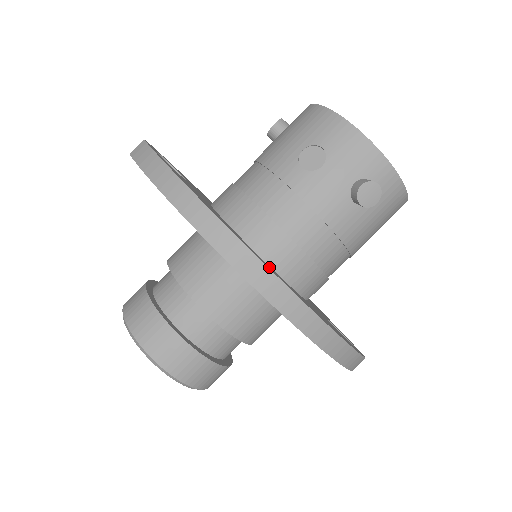
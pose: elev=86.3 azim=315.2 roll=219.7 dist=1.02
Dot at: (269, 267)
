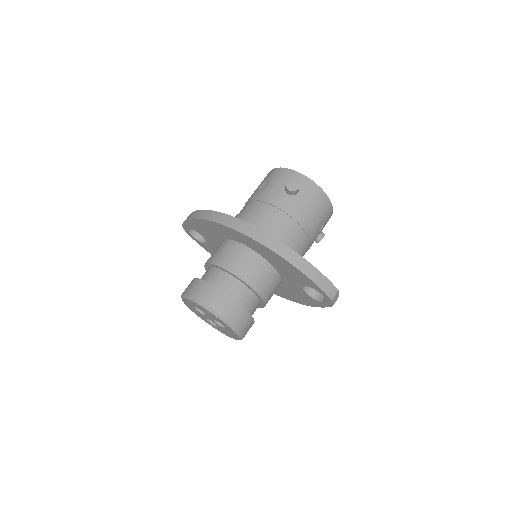
Dot at: occluded
